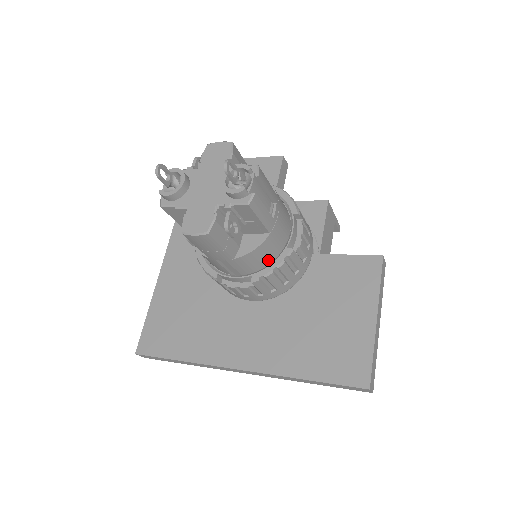
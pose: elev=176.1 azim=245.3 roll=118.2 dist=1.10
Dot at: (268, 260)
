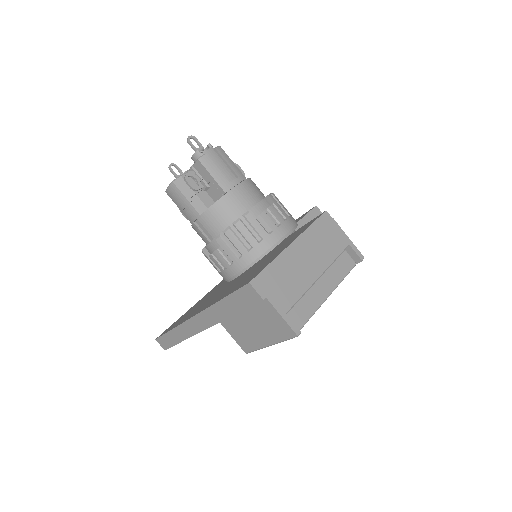
Dot at: (230, 222)
